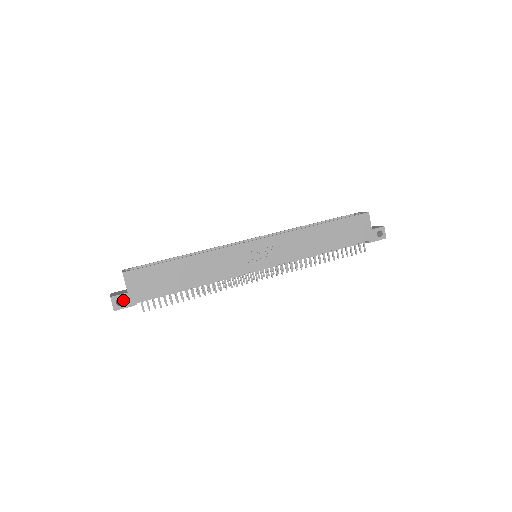
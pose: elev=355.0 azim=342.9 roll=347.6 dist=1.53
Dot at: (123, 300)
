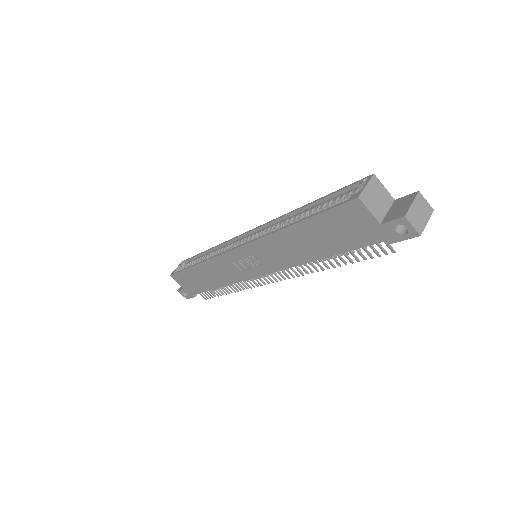
Dot at: occluded
